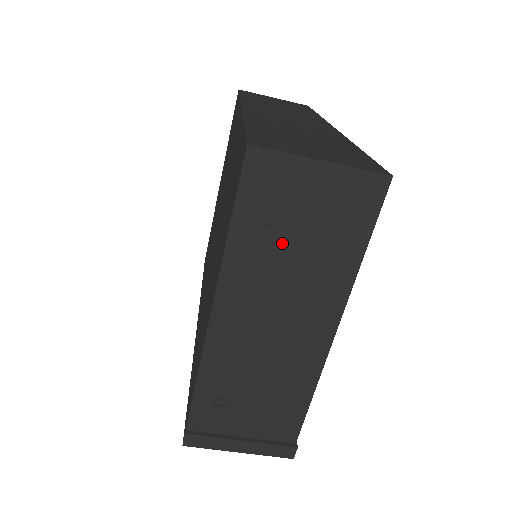
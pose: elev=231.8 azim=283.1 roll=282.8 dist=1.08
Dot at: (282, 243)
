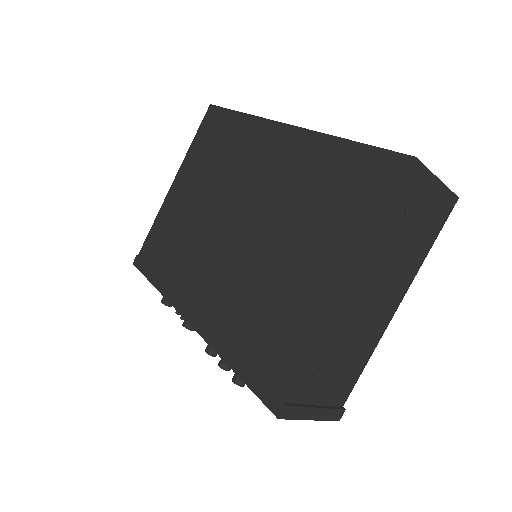
Dot at: (401, 234)
